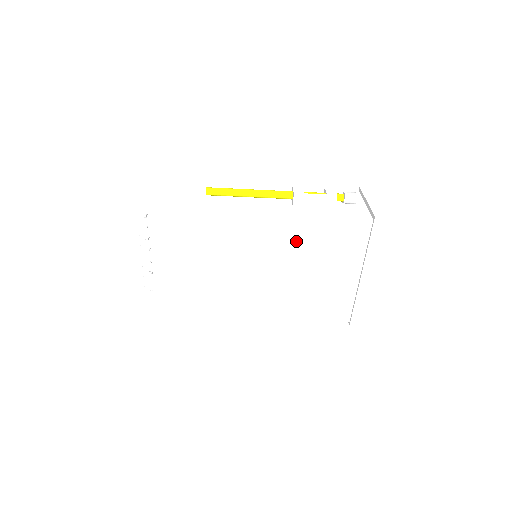
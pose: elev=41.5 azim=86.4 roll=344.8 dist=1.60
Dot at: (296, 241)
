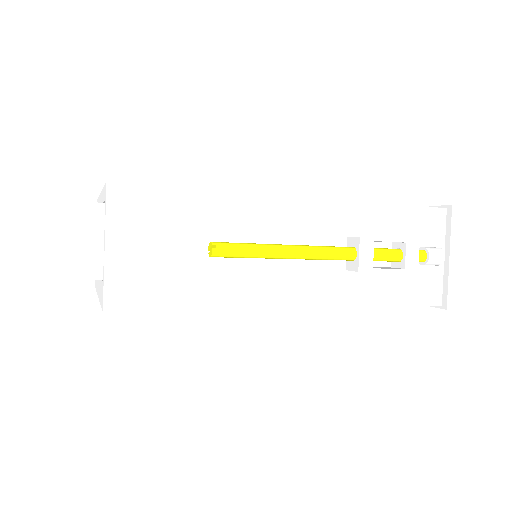
Dot at: occluded
